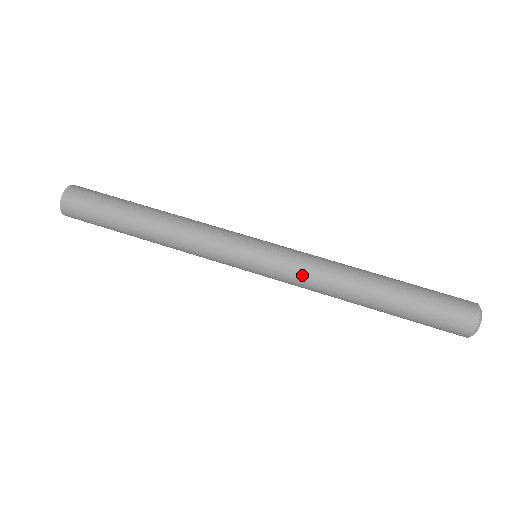
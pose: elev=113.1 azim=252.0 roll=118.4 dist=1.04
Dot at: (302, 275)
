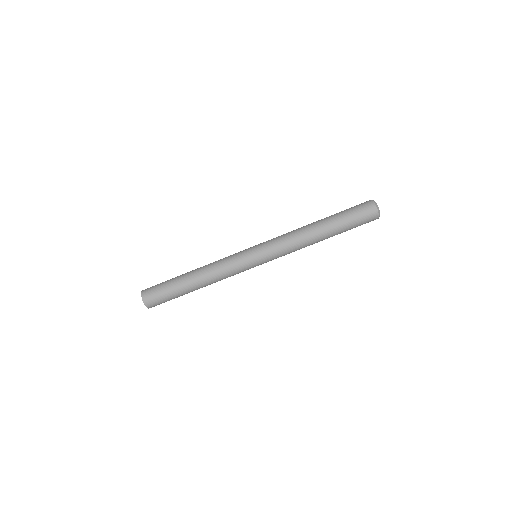
Dot at: (285, 250)
